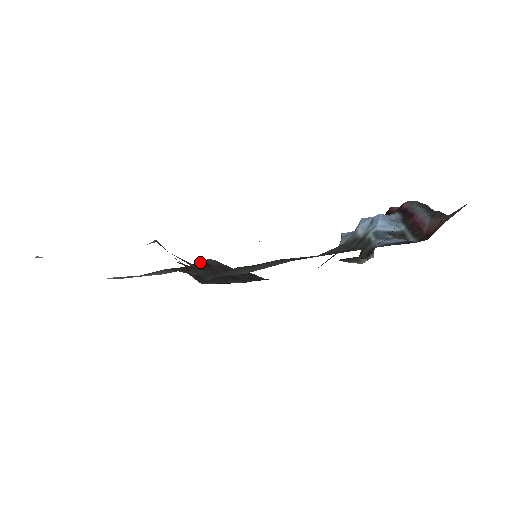
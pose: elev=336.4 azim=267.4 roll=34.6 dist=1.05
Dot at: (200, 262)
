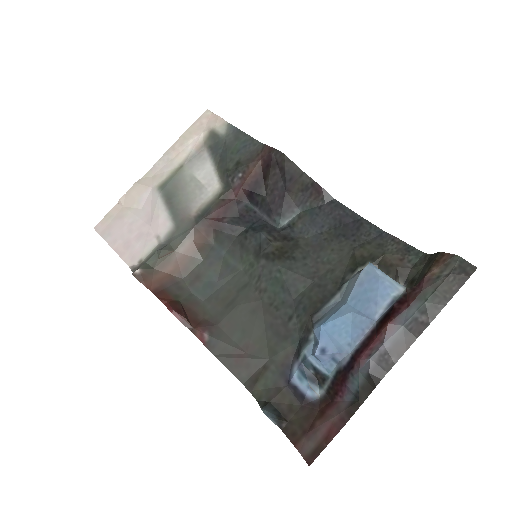
Dot at: (269, 155)
